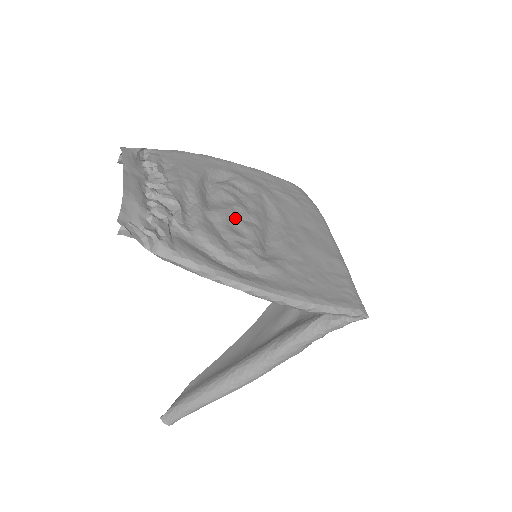
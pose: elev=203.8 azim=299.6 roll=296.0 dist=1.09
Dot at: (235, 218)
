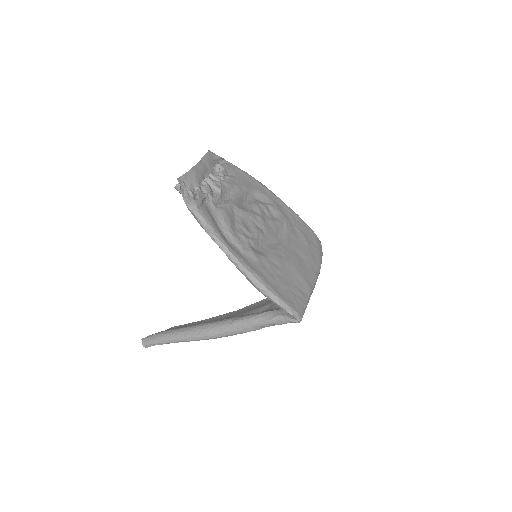
Dot at: (252, 221)
